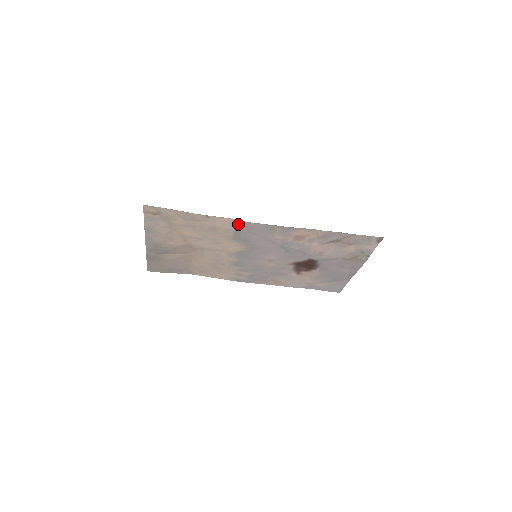
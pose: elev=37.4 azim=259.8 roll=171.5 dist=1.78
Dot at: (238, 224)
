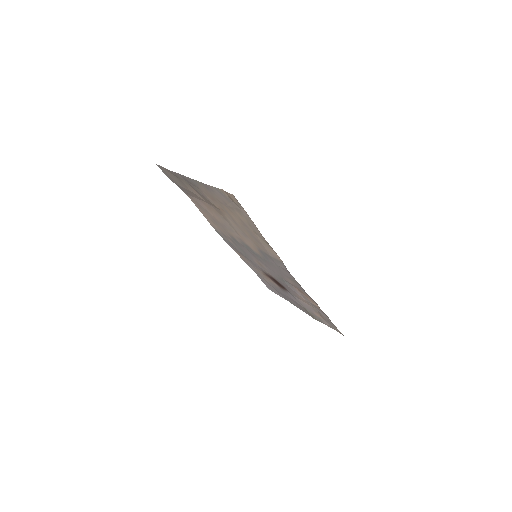
Dot at: (279, 261)
